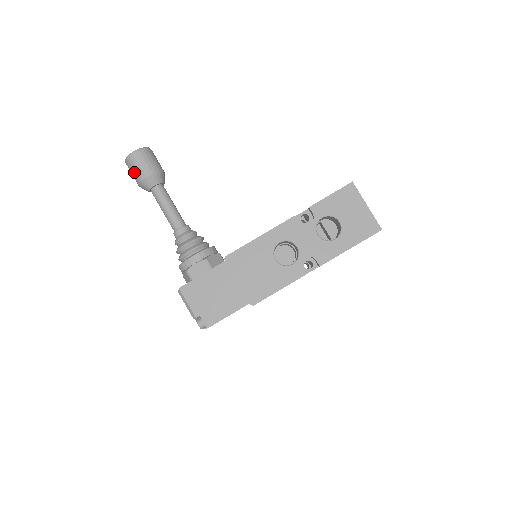
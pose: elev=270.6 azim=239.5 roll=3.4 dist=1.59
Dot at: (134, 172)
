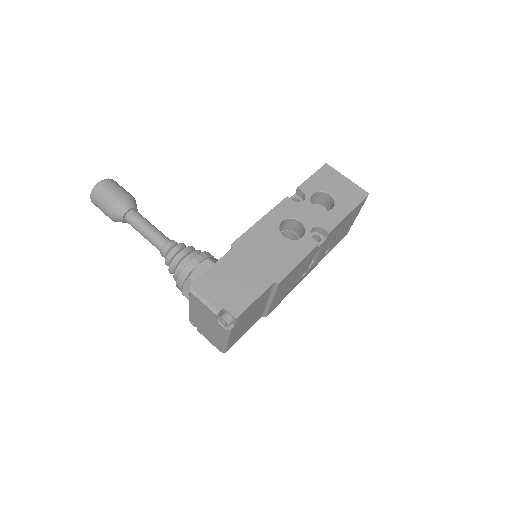
Dot at: (104, 200)
